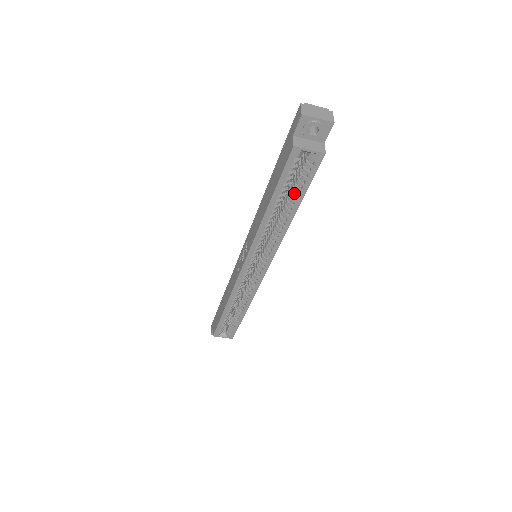
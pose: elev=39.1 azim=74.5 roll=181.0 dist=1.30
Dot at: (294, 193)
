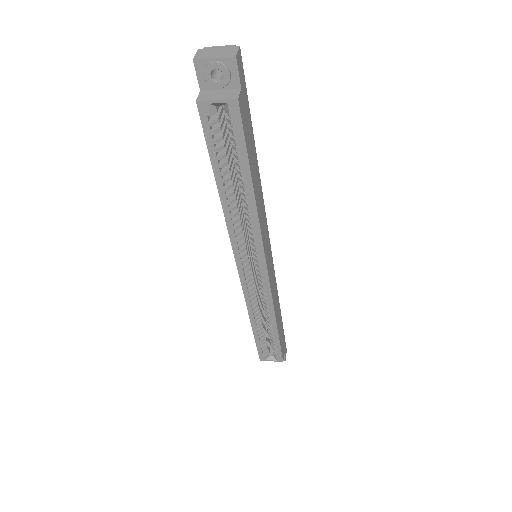
Dot at: (237, 163)
